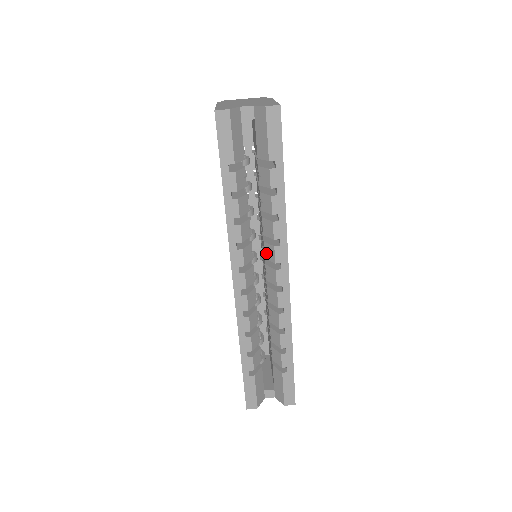
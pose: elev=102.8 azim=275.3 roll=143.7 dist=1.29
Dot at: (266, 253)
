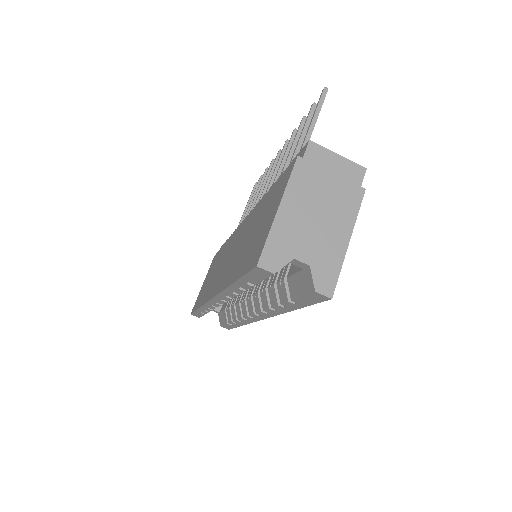
Dot at: (255, 298)
